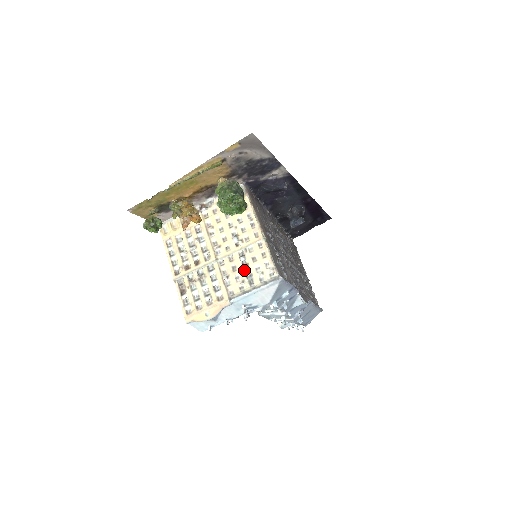
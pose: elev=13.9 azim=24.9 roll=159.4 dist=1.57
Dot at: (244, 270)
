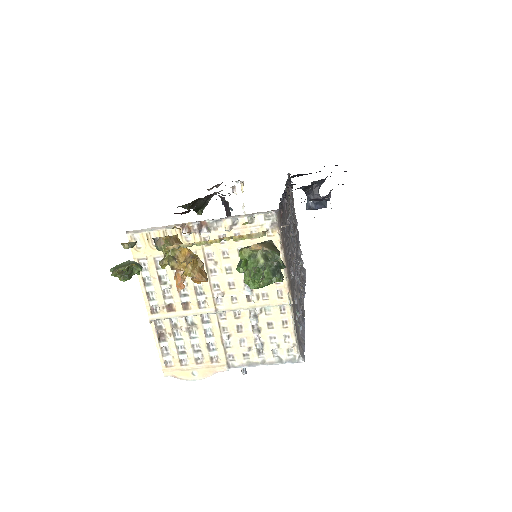
Dot at: (253, 335)
